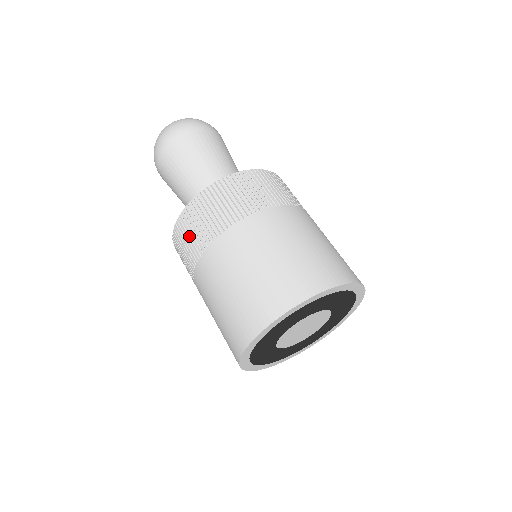
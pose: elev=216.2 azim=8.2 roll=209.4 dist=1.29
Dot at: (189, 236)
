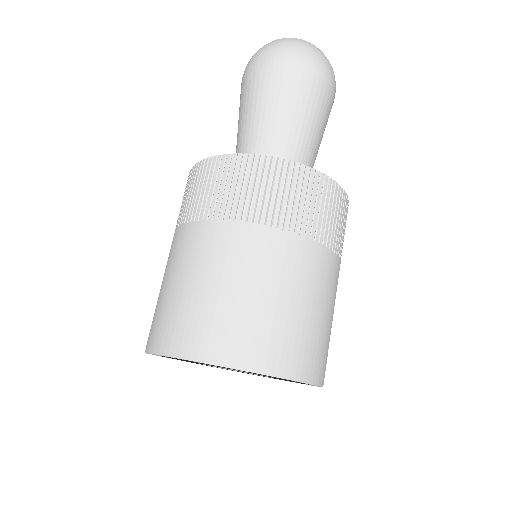
Dot at: (224, 185)
